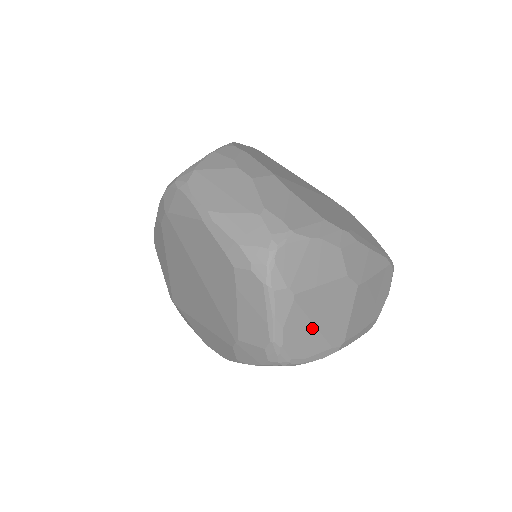
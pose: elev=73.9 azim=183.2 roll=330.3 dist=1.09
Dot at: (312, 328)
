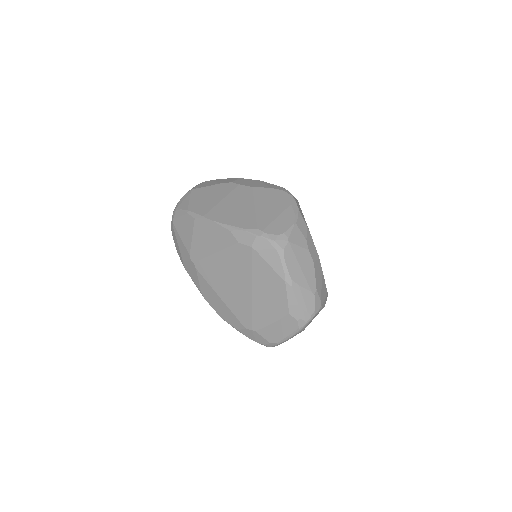
Dot at: occluded
